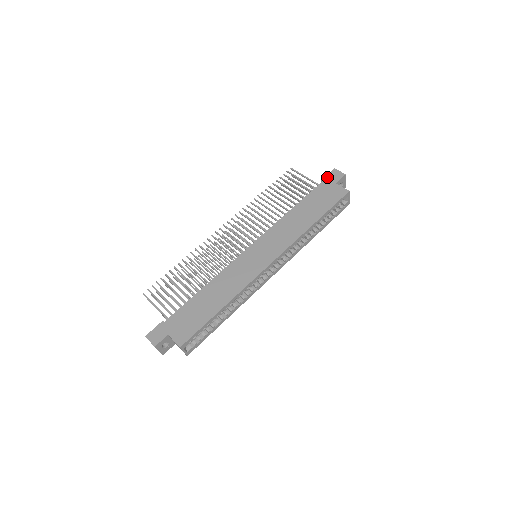
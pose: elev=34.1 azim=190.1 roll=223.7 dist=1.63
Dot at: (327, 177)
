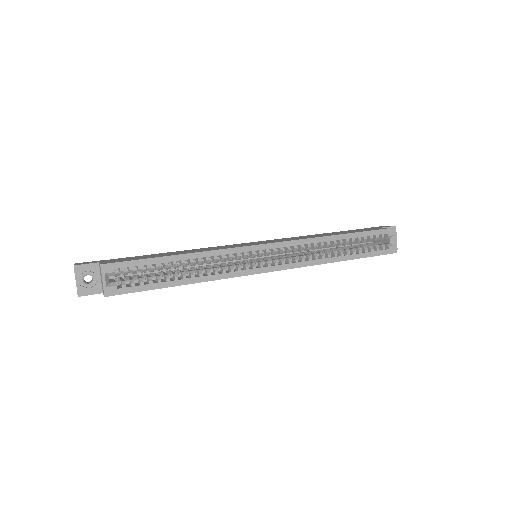
Dot at: (373, 227)
